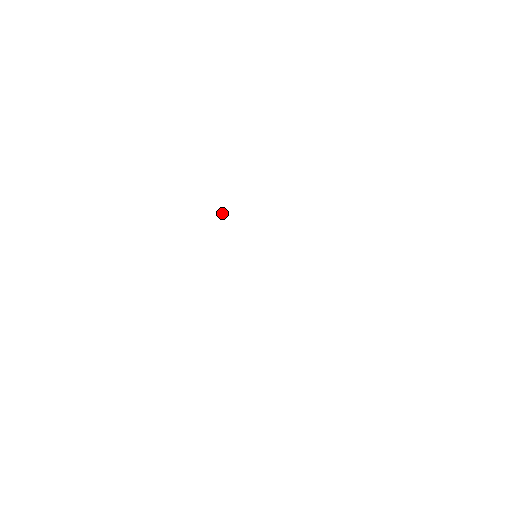
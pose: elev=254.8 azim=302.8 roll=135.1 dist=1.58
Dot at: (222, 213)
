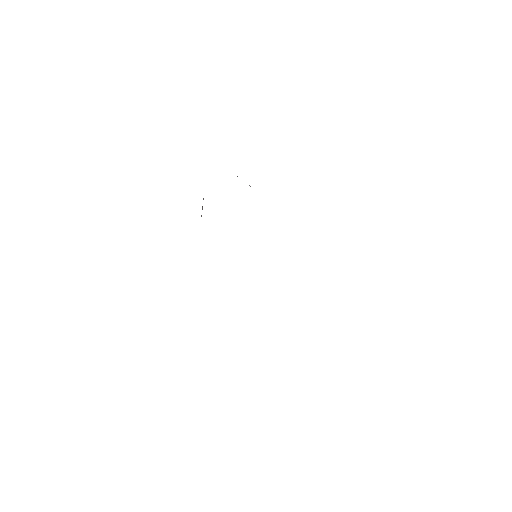
Dot at: occluded
